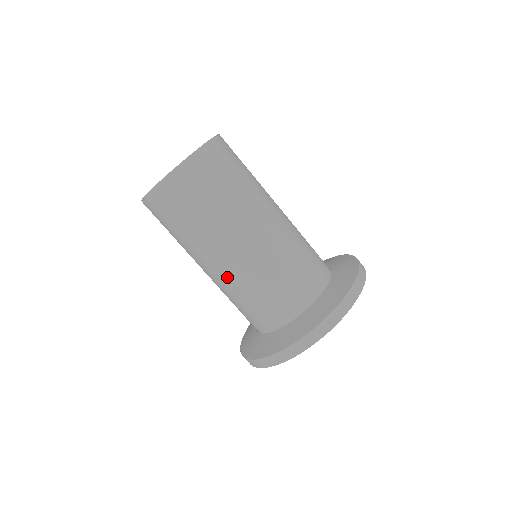
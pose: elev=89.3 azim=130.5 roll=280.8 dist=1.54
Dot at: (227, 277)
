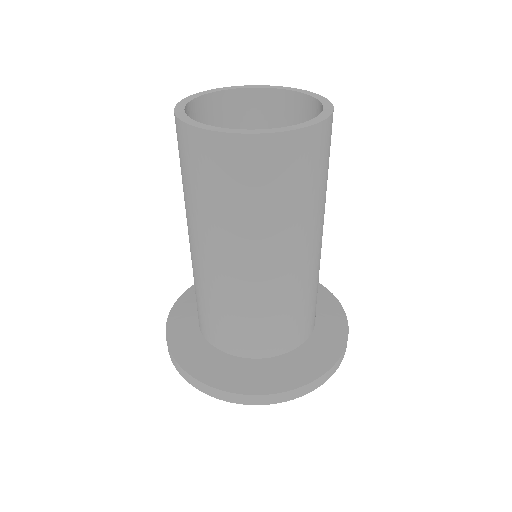
Dot at: (209, 276)
